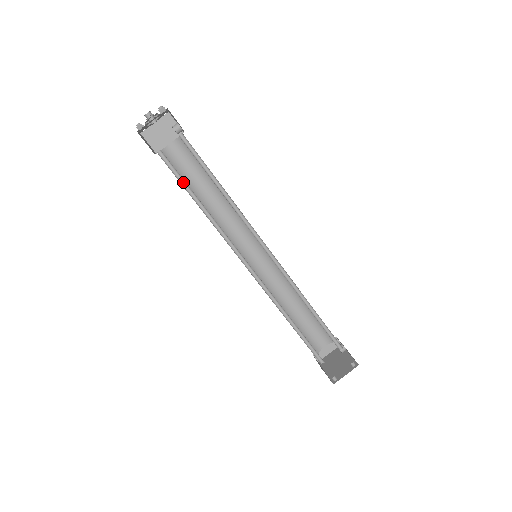
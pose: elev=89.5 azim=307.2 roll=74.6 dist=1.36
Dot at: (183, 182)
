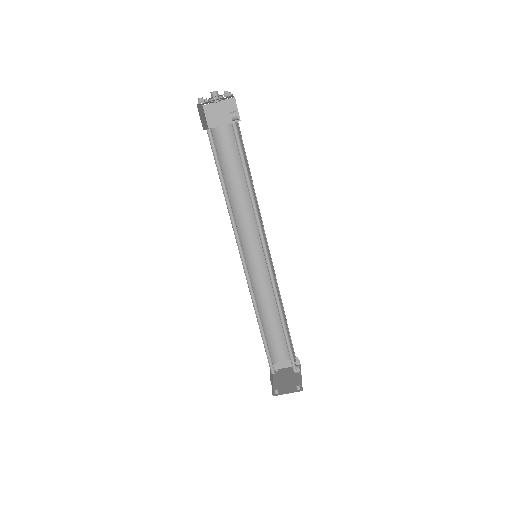
Dot at: (219, 165)
